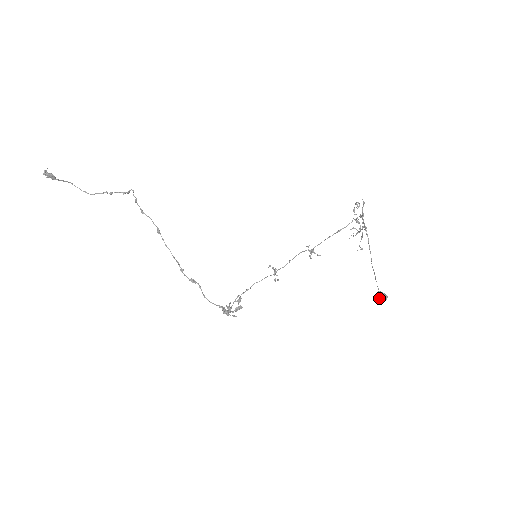
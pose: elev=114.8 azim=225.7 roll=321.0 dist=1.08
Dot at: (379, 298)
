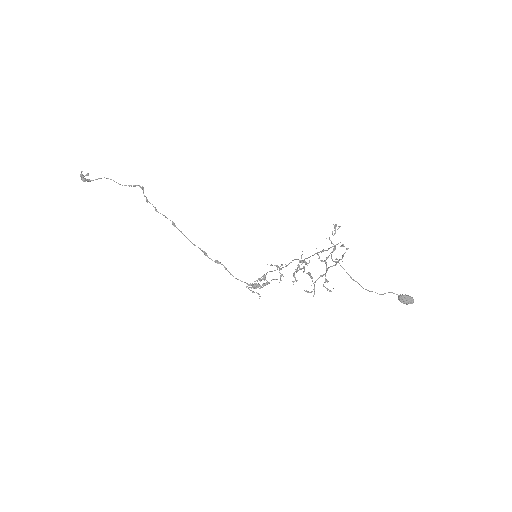
Dot at: (401, 302)
